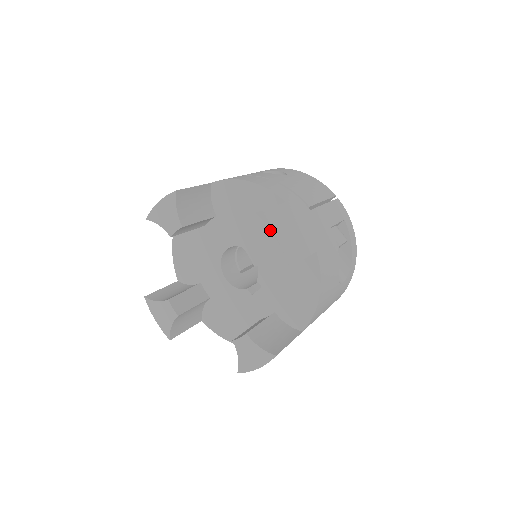
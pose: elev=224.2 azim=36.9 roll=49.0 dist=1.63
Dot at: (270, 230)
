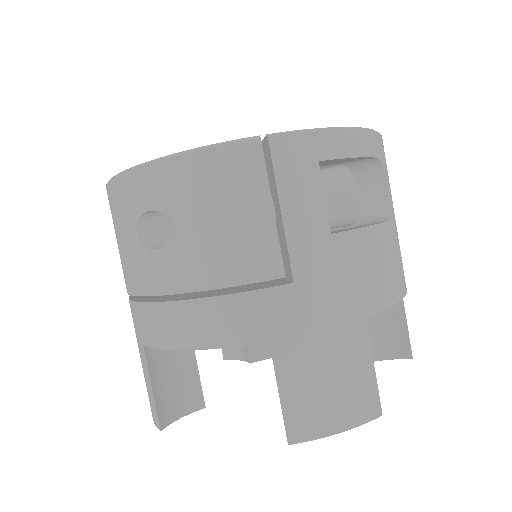
Dot at: occluded
